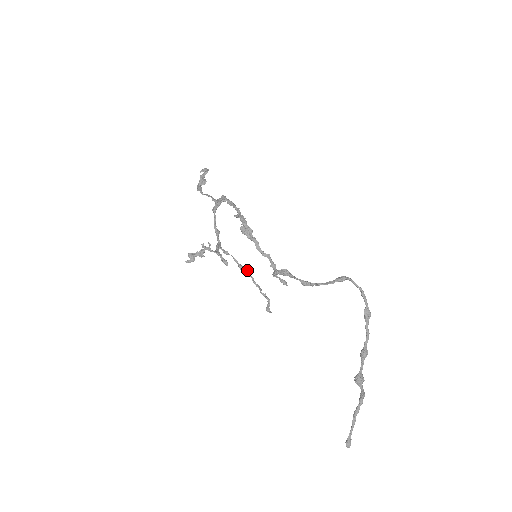
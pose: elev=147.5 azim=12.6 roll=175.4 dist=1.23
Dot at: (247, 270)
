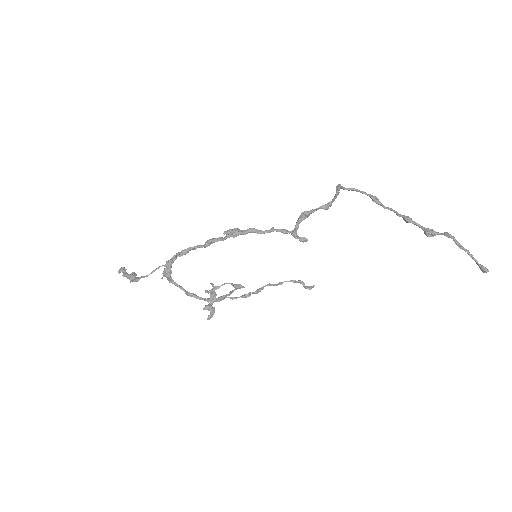
Dot at: (252, 292)
